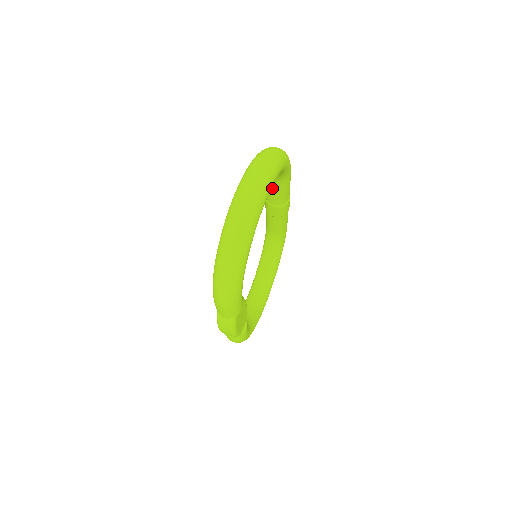
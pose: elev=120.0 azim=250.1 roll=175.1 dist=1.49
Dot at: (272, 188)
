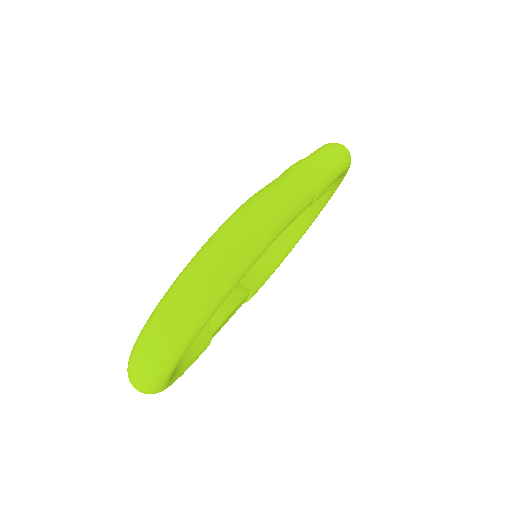
Dot at: occluded
